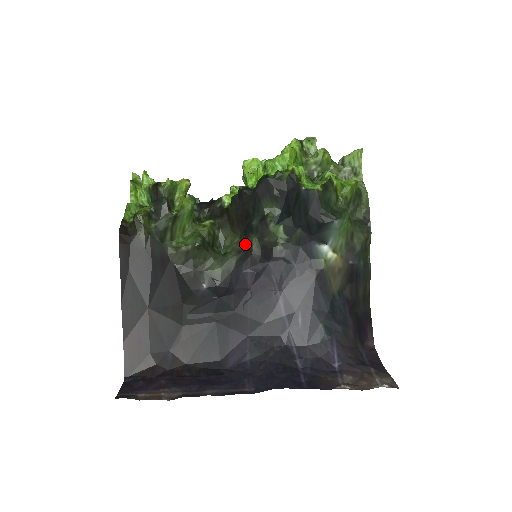
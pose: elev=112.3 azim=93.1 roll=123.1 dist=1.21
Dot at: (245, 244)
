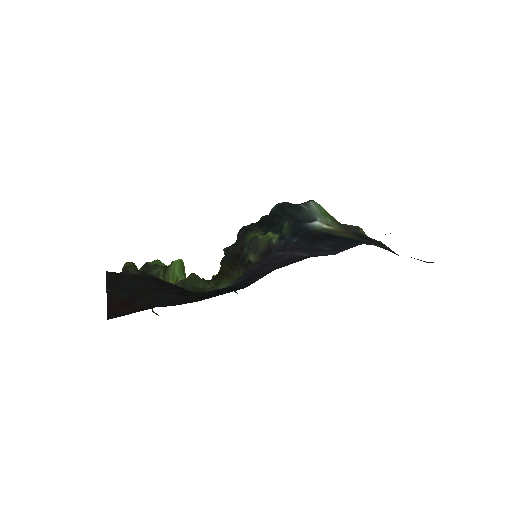
Dot at: (244, 267)
